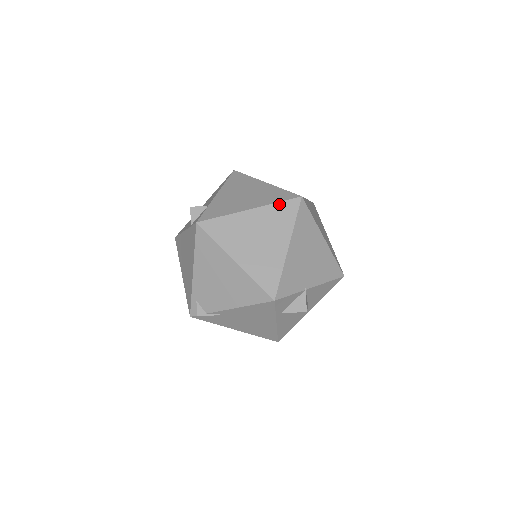
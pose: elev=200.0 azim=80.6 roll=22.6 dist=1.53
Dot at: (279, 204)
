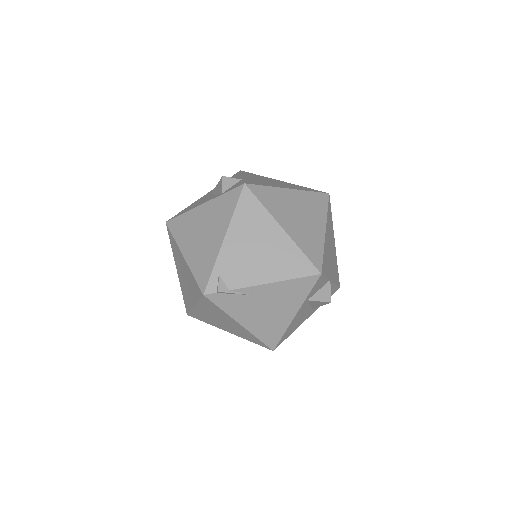
Dot at: (313, 193)
